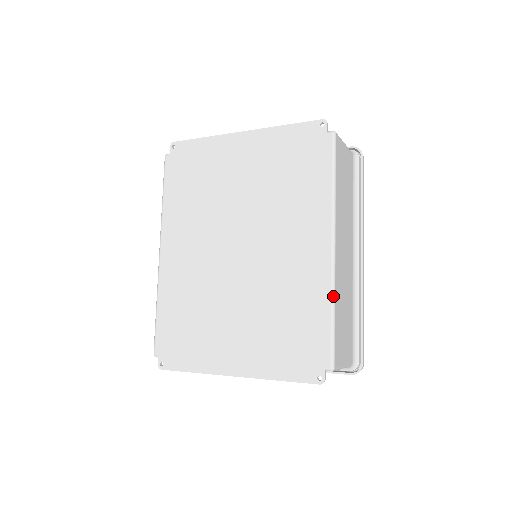
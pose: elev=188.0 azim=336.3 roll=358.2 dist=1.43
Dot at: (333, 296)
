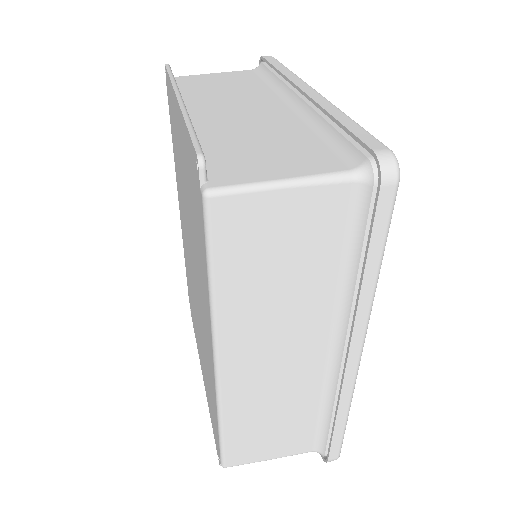
Dot at: (218, 413)
